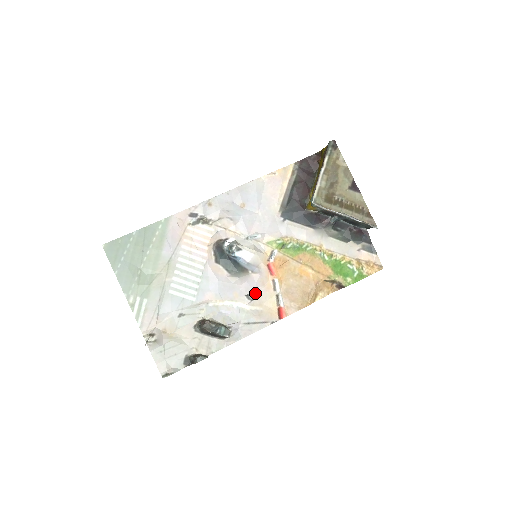
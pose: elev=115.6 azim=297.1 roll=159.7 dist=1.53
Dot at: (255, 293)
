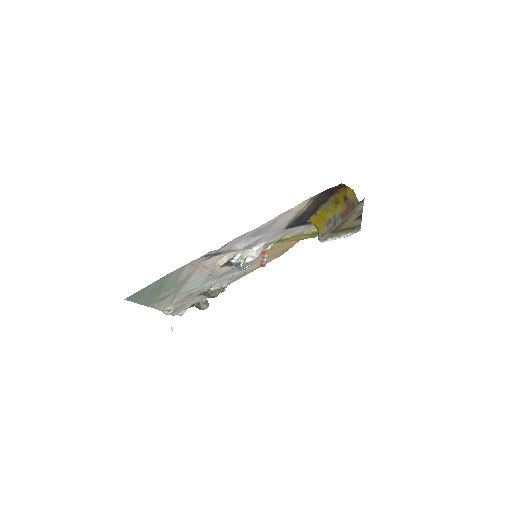
Dot at: occluded
